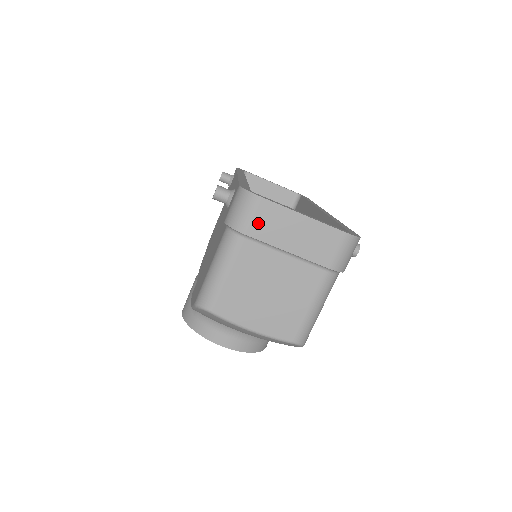
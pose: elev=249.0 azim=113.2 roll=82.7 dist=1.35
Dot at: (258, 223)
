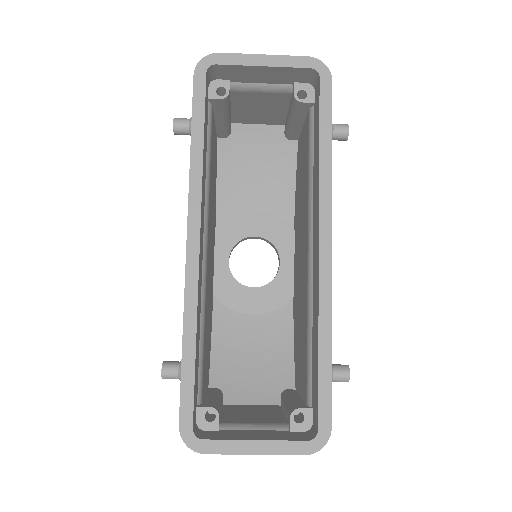
Dot at: occluded
